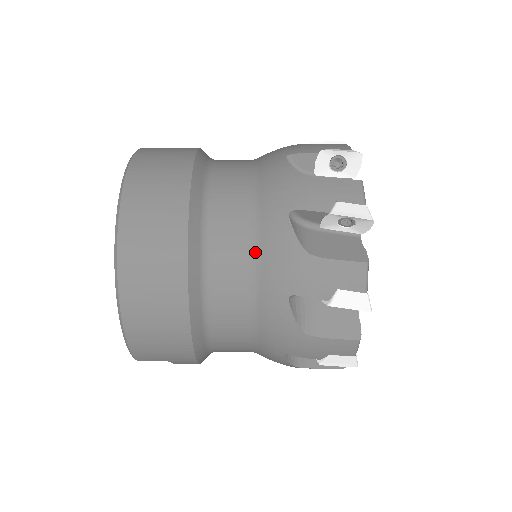
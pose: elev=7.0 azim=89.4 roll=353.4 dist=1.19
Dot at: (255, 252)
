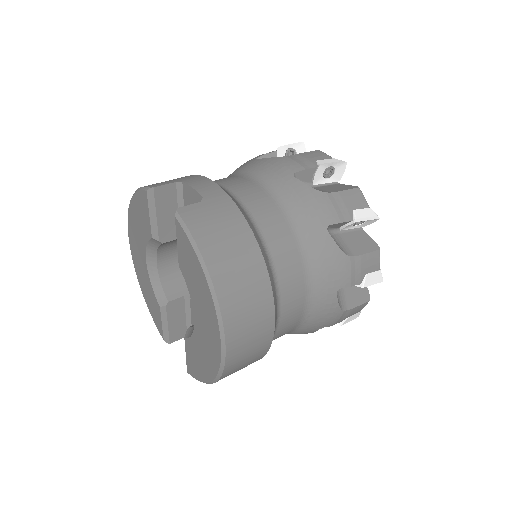
Dot at: (306, 315)
